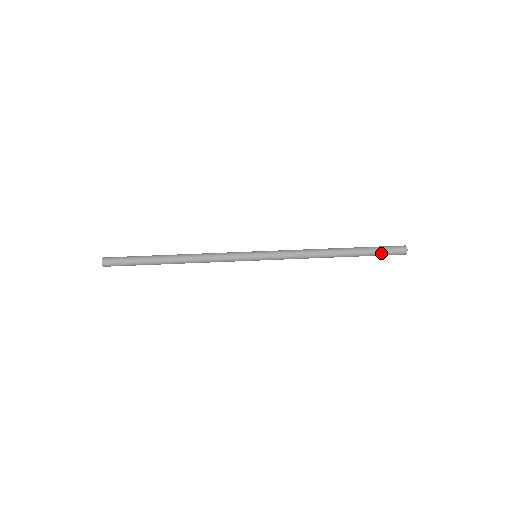
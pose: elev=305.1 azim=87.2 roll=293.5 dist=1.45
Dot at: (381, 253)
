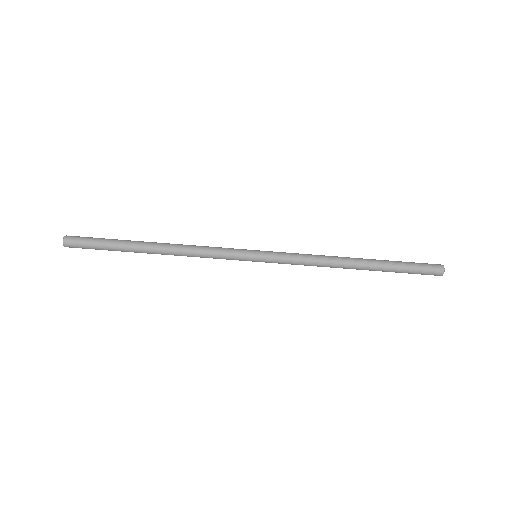
Dot at: (411, 272)
